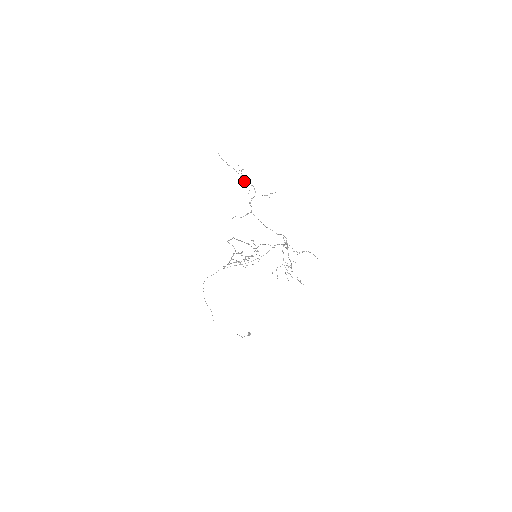
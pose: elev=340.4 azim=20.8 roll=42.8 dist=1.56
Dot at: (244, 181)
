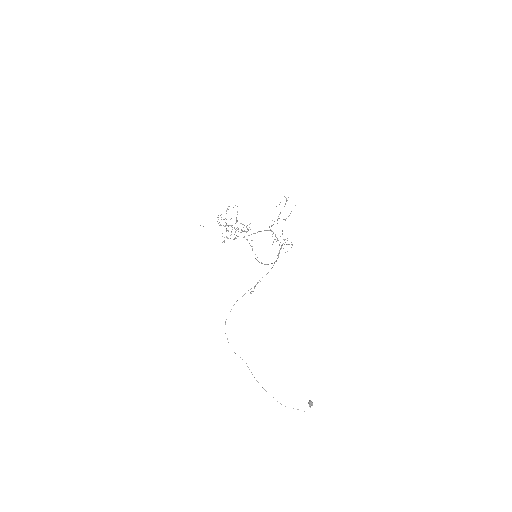
Dot at: (221, 214)
